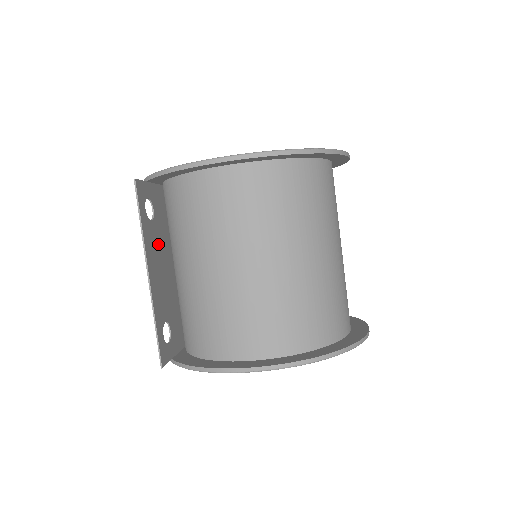
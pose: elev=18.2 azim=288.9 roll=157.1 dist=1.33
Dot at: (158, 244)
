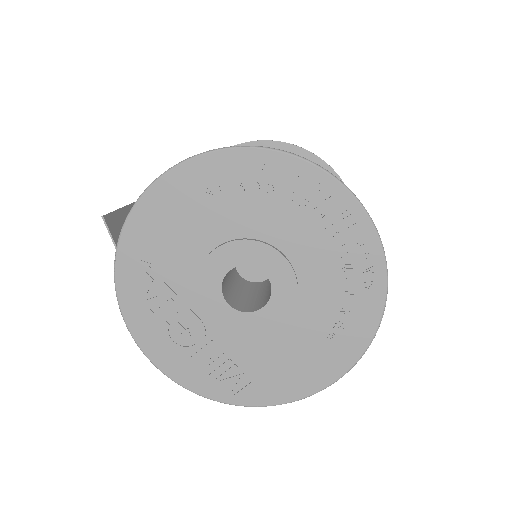
Dot at: occluded
